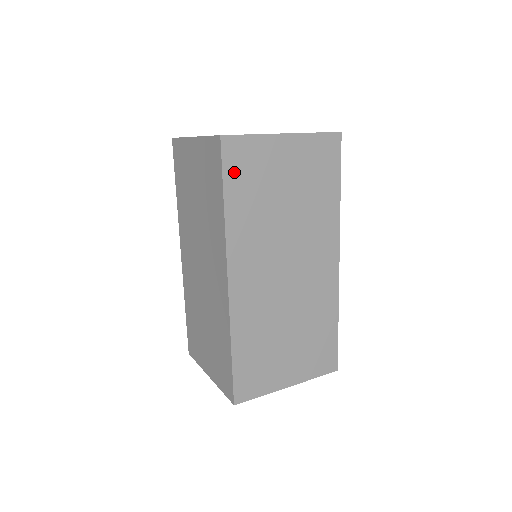
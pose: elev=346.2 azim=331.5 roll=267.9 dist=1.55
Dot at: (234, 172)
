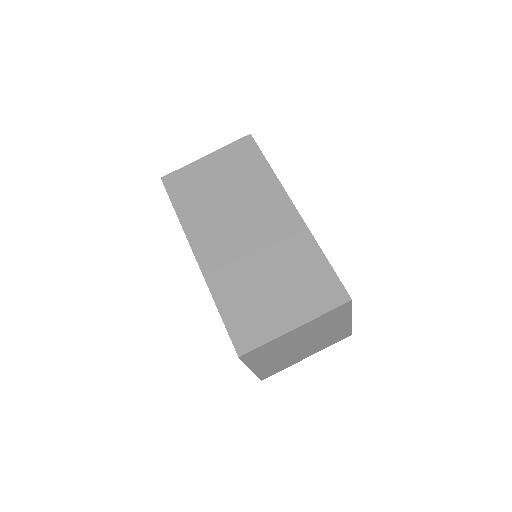
Dot at: (176, 192)
